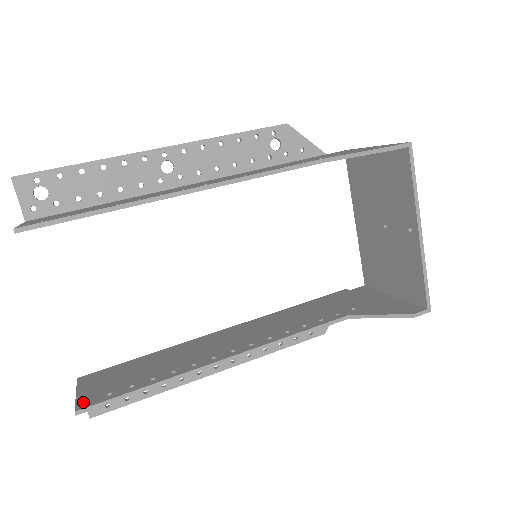
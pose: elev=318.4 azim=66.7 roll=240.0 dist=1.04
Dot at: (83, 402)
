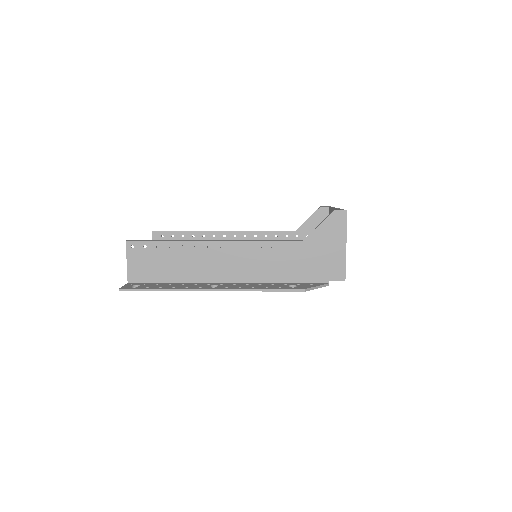
Dot at: (131, 248)
